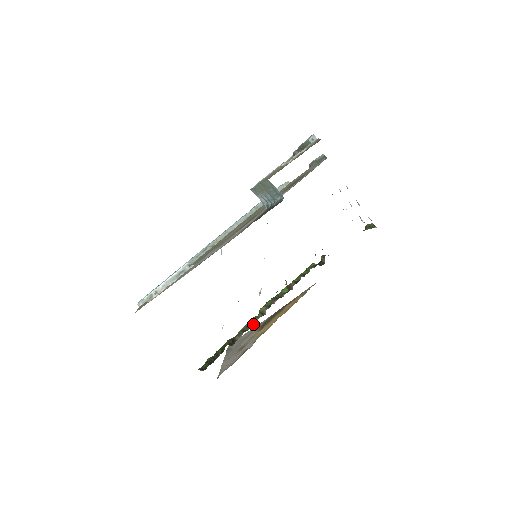
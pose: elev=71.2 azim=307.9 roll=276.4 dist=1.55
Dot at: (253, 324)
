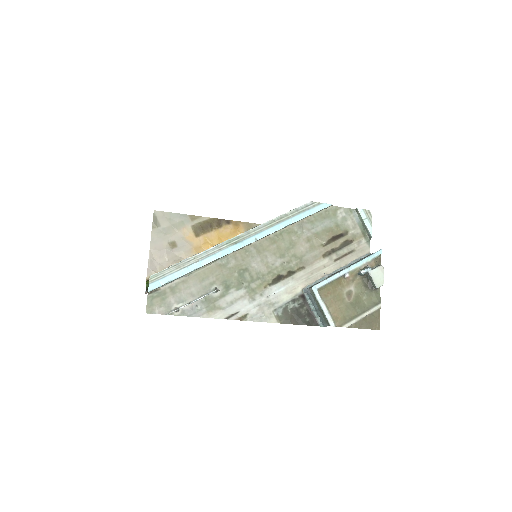
Dot at: occluded
